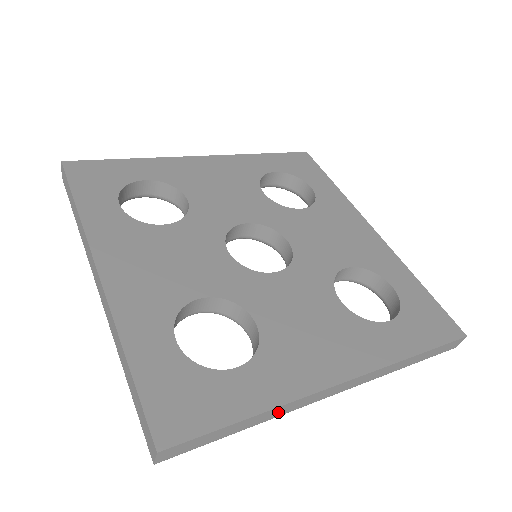
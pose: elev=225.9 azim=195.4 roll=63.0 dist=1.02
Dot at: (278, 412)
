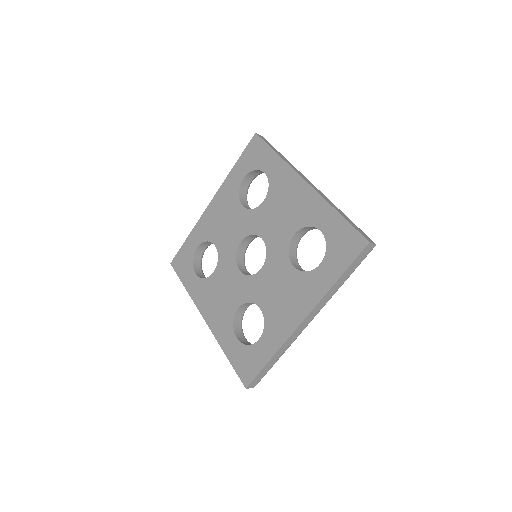
Dot at: (284, 349)
